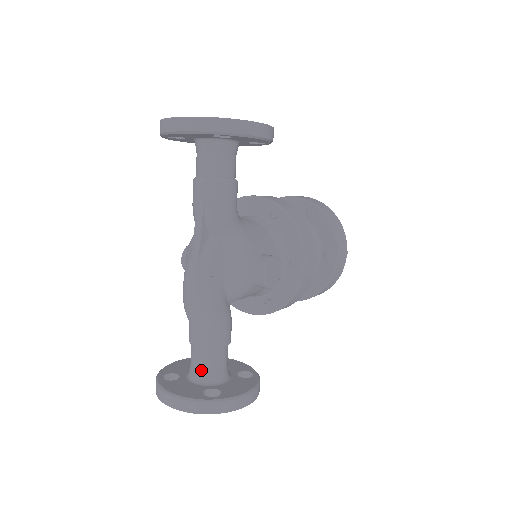
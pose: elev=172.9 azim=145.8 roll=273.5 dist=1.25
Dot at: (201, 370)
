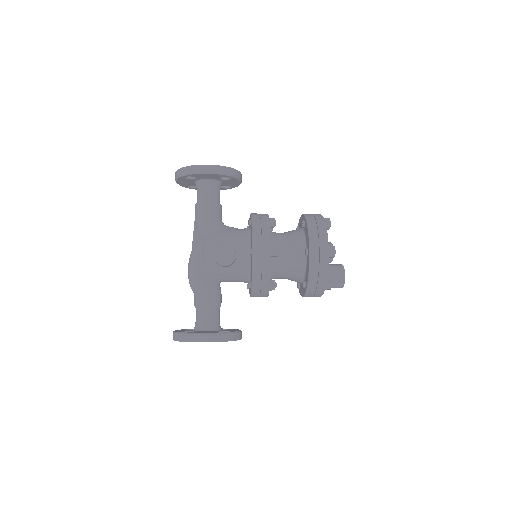
Dot at: (196, 322)
